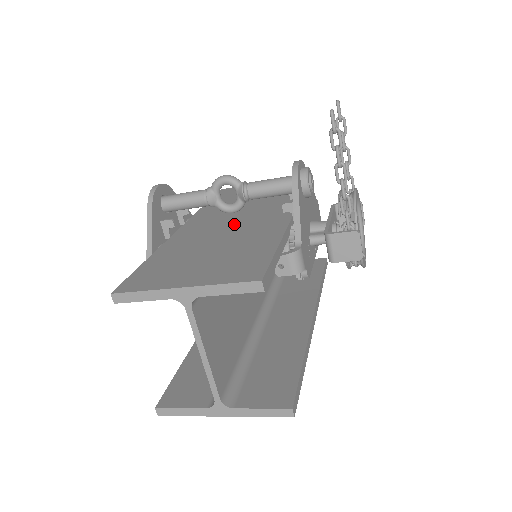
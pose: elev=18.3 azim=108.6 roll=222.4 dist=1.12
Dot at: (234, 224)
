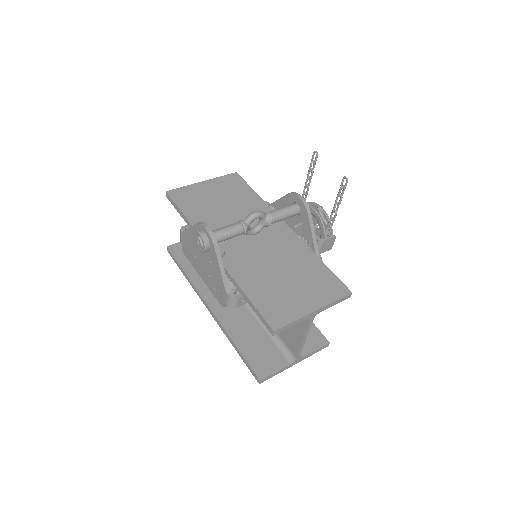
Dot at: (259, 243)
